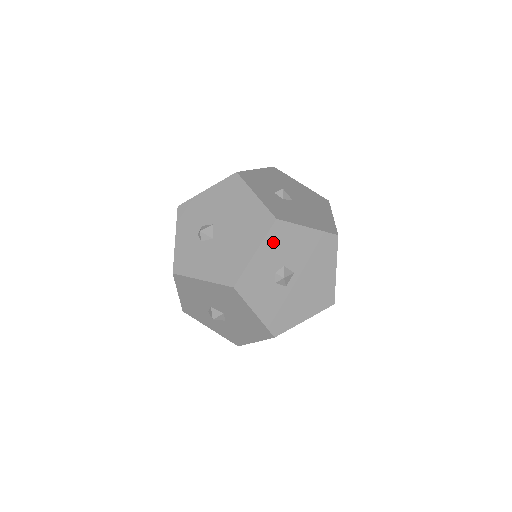
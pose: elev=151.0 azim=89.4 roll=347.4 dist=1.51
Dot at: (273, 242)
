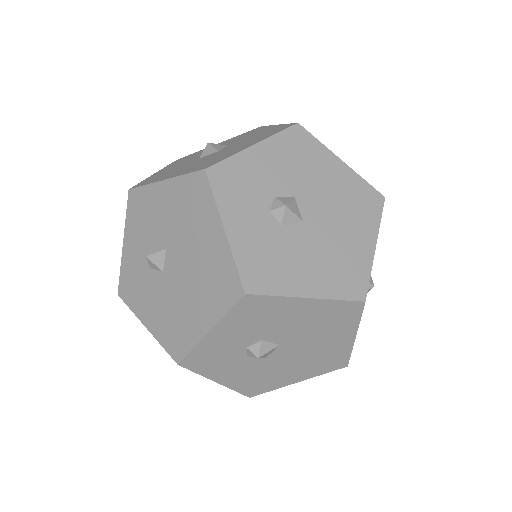
Dot at: (241, 318)
